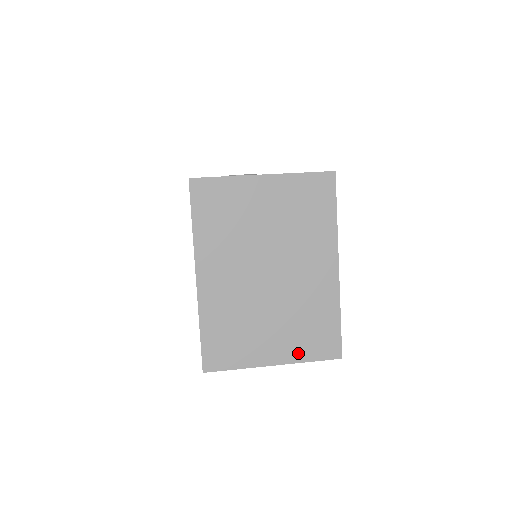
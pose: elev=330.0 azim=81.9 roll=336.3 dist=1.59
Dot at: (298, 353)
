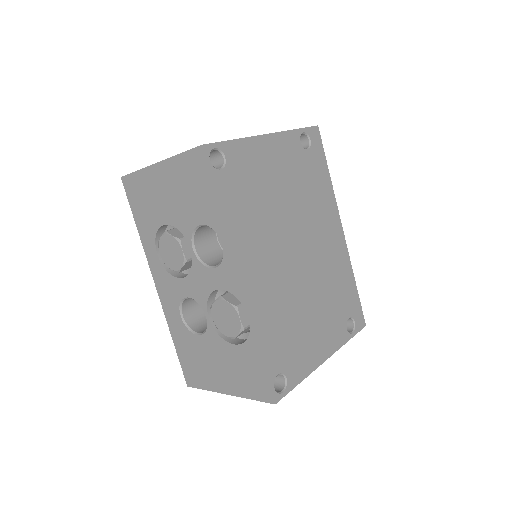
Dot at: occluded
